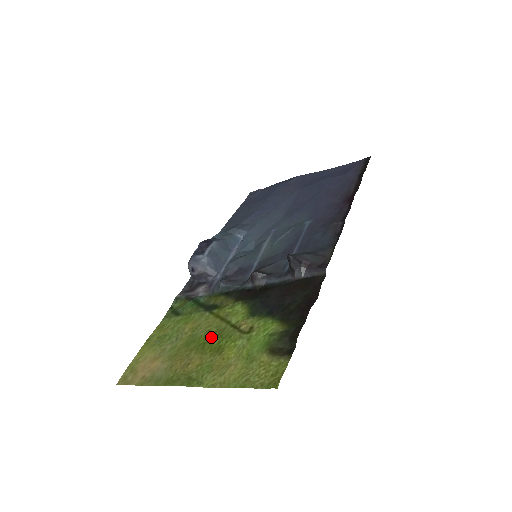
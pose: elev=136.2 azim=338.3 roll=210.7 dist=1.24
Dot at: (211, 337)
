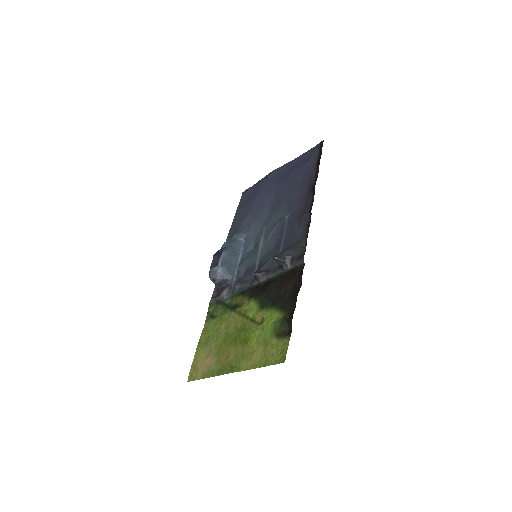
Dot at: (239, 332)
